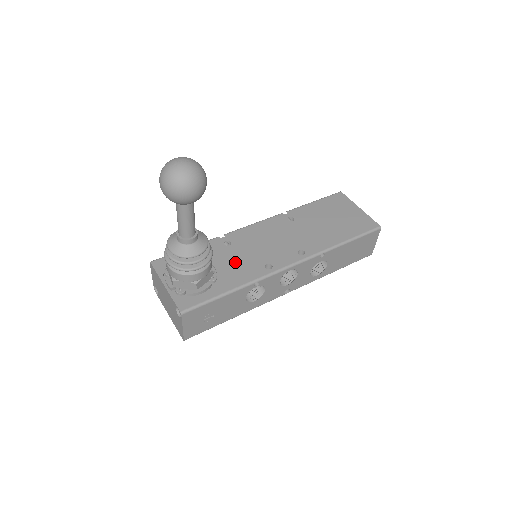
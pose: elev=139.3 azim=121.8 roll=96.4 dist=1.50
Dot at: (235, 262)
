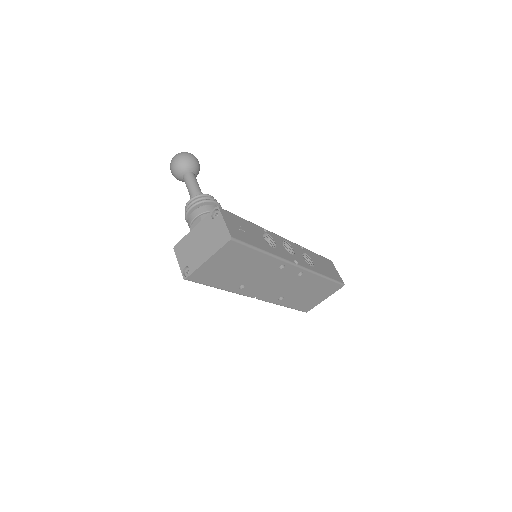
Dot at: occluded
